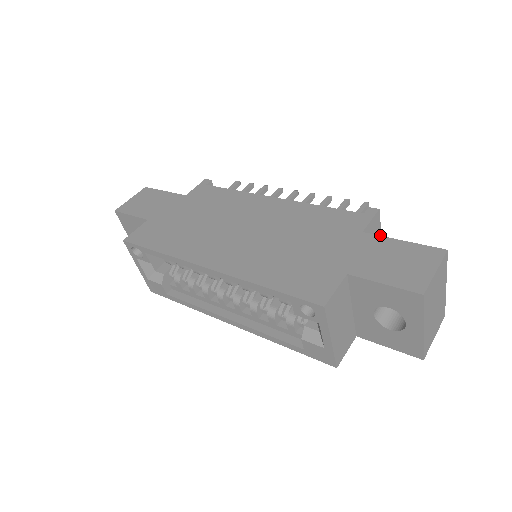
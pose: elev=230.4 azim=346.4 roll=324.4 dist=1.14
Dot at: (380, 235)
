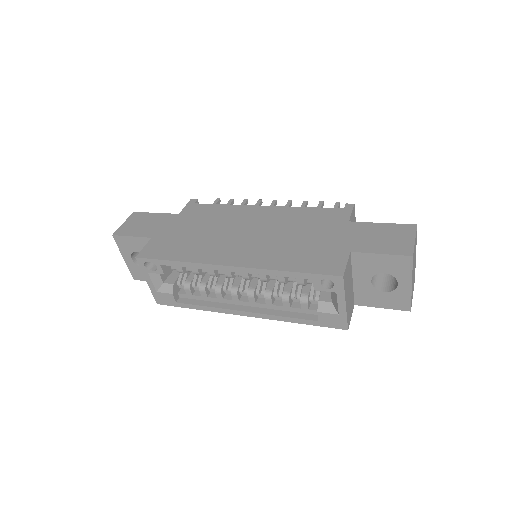
Dot at: occluded
